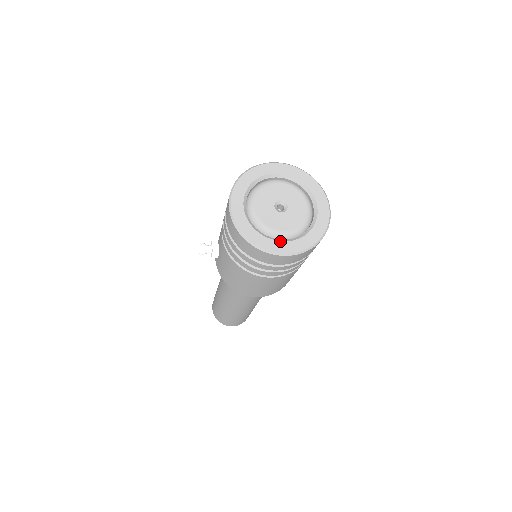
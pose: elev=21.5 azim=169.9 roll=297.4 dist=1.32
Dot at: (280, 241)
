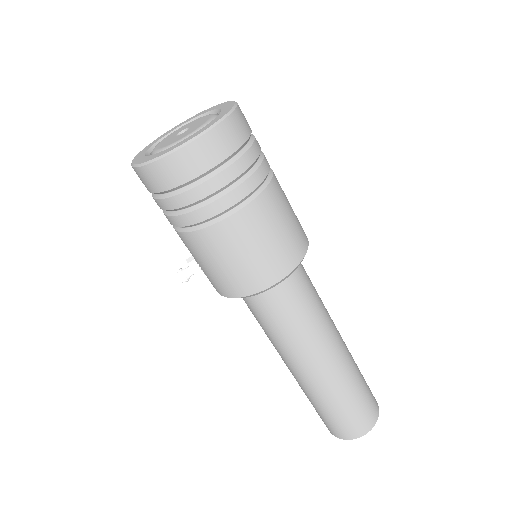
Dot at: (185, 139)
